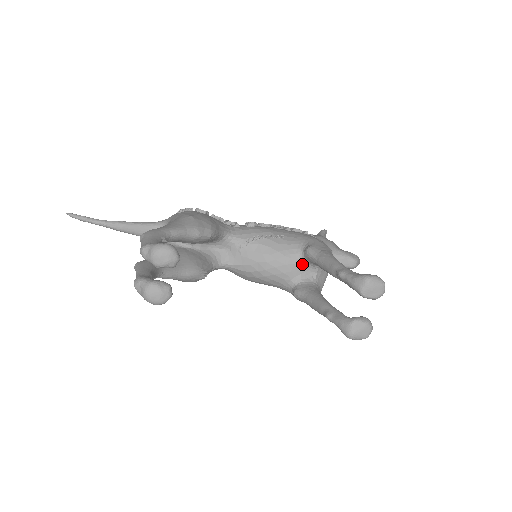
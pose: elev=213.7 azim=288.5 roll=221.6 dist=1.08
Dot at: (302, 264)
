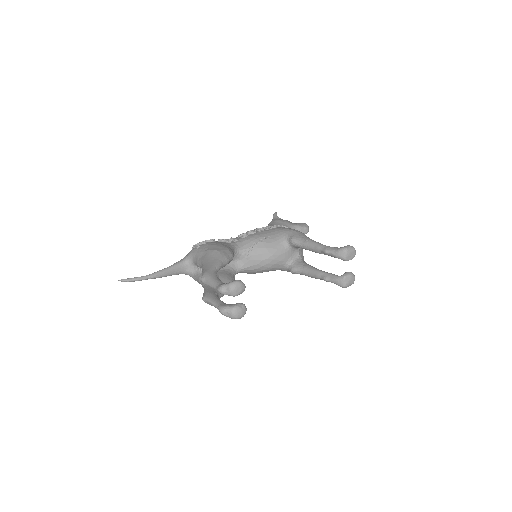
Dot at: (290, 250)
